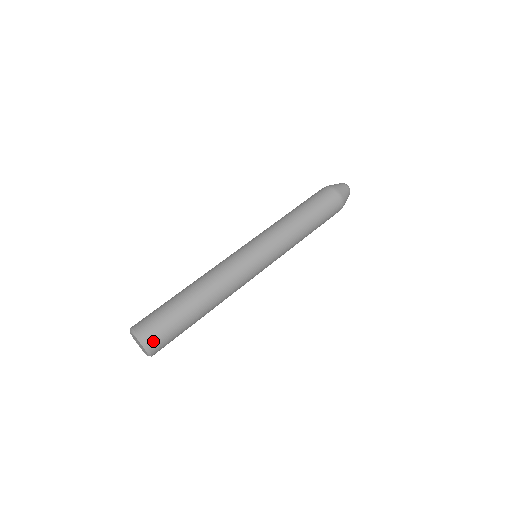
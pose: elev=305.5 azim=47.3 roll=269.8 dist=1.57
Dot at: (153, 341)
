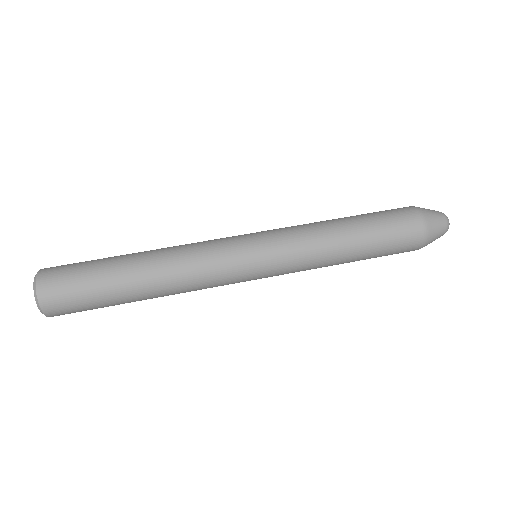
Dot at: (55, 311)
